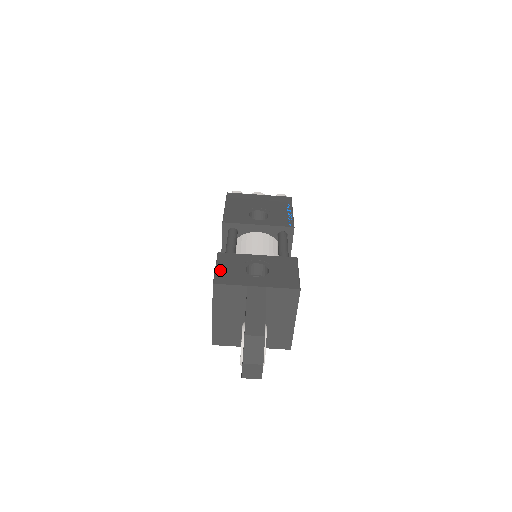
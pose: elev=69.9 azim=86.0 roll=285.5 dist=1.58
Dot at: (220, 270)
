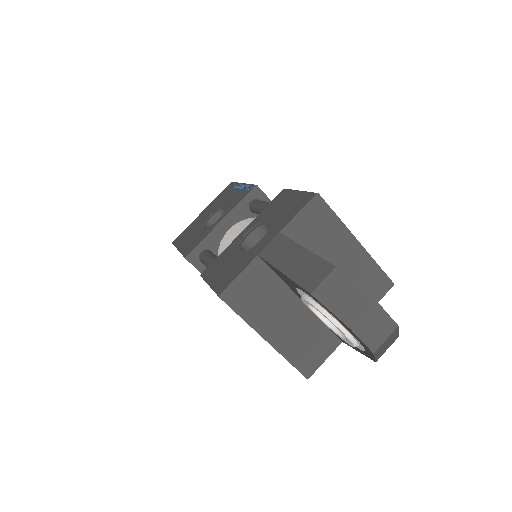
Dot at: (215, 280)
